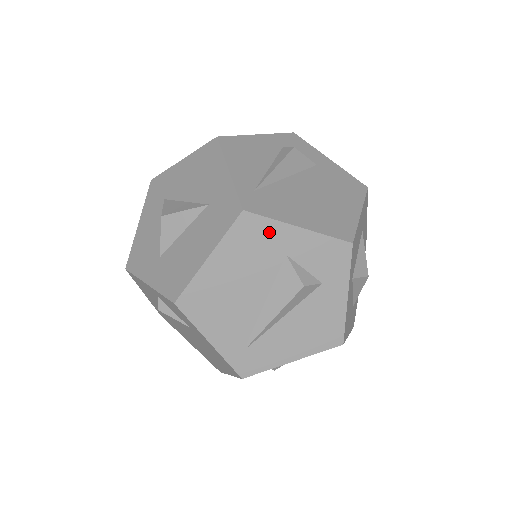
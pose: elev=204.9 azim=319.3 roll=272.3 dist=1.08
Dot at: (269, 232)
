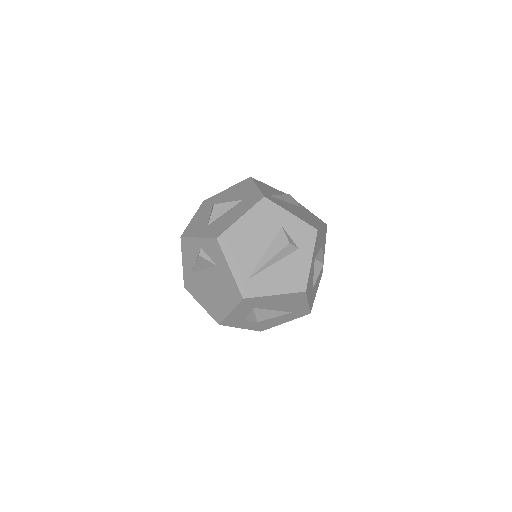
Dot at: (275, 212)
